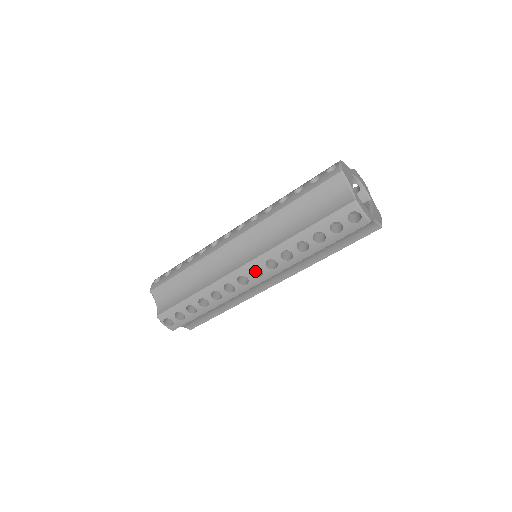
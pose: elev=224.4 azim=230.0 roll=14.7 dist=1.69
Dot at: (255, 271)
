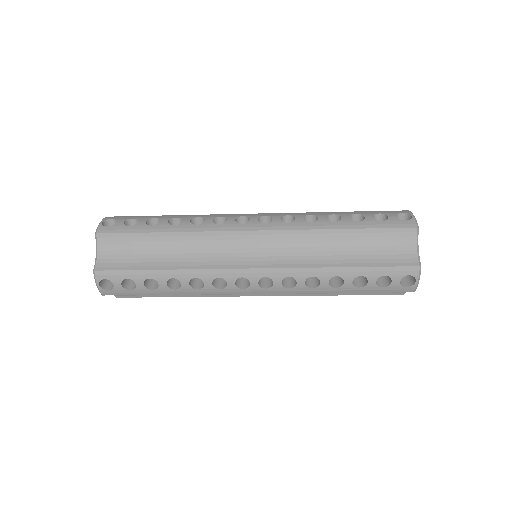
Dot at: occluded
